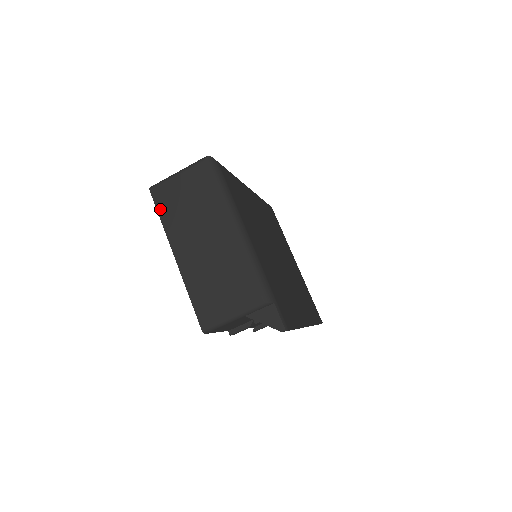
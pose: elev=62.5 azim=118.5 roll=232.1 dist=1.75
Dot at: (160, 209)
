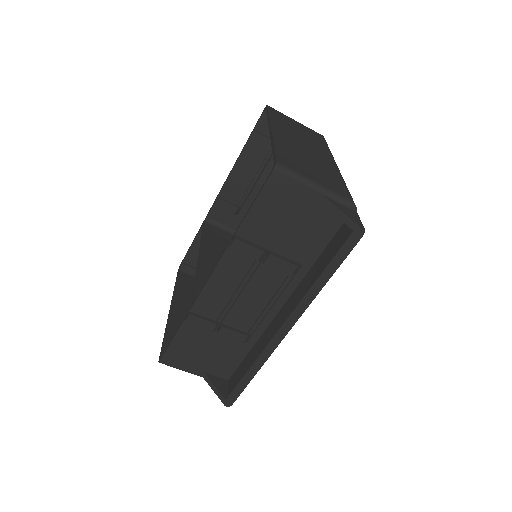
Dot at: (272, 113)
